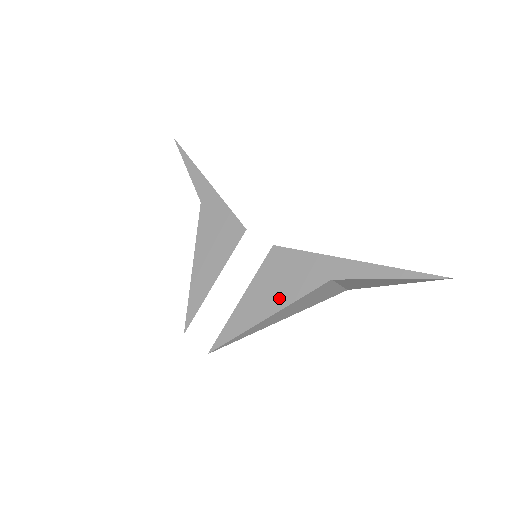
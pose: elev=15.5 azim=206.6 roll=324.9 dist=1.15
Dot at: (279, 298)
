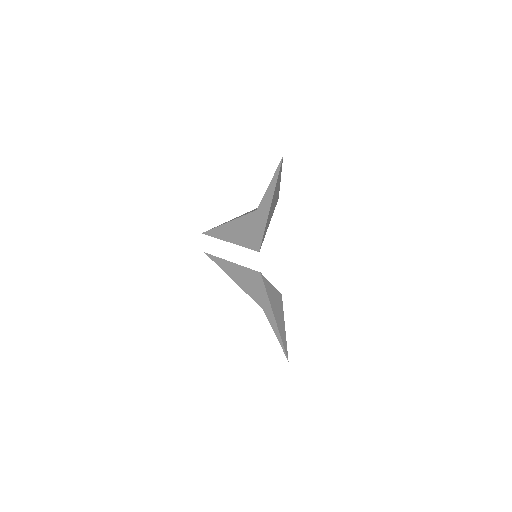
Dot at: (243, 284)
